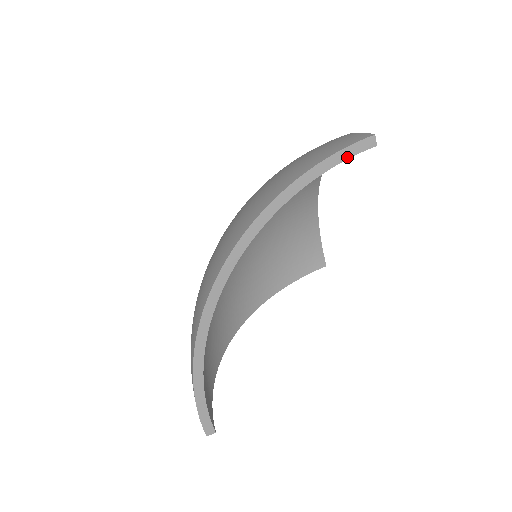
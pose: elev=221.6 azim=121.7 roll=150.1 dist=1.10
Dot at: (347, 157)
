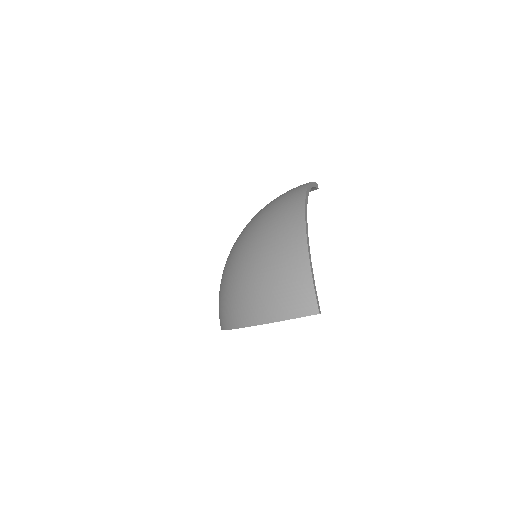
Dot at: (315, 186)
